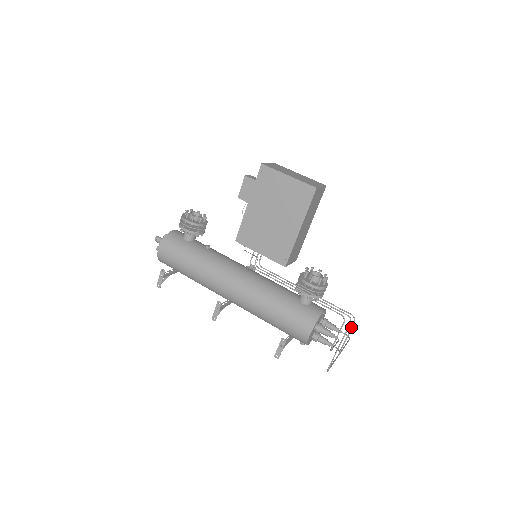
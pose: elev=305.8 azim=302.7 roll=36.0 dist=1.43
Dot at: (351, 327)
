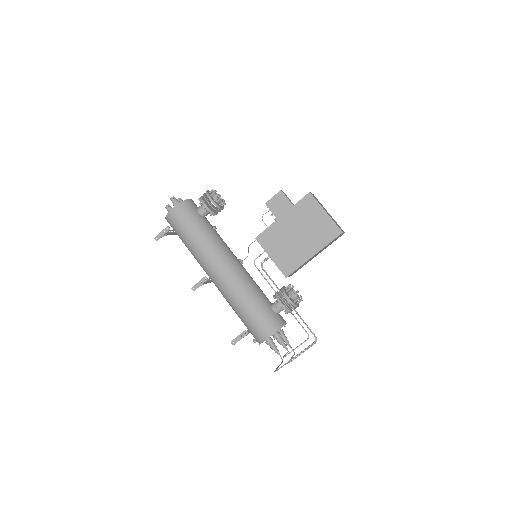
Dot at: (311, 346)
